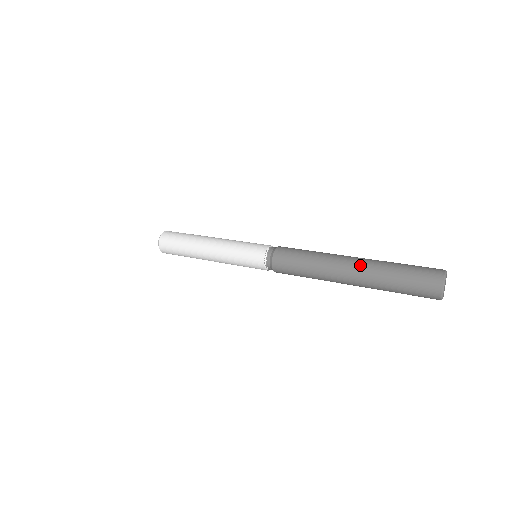
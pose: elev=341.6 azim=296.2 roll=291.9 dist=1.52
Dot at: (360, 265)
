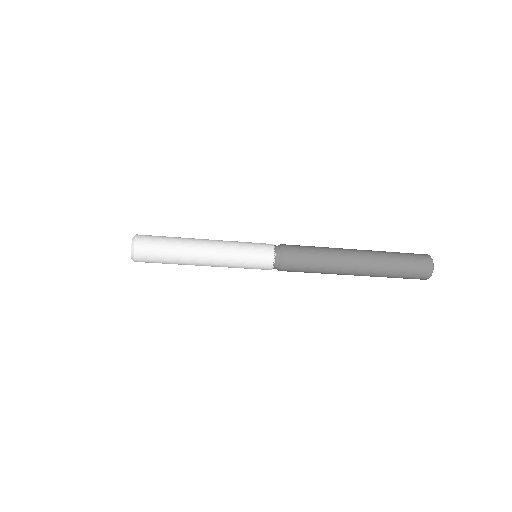
Dot at: (367, 255)
